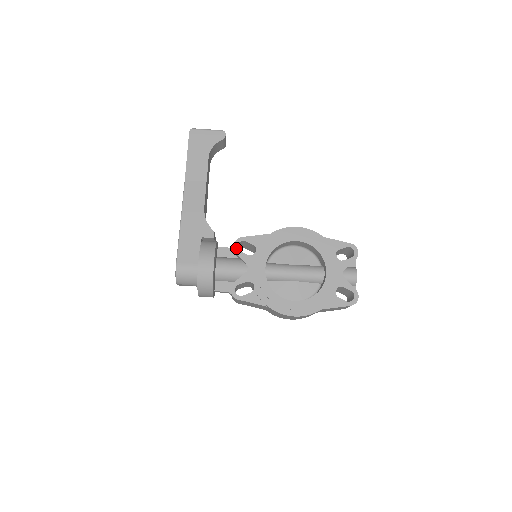
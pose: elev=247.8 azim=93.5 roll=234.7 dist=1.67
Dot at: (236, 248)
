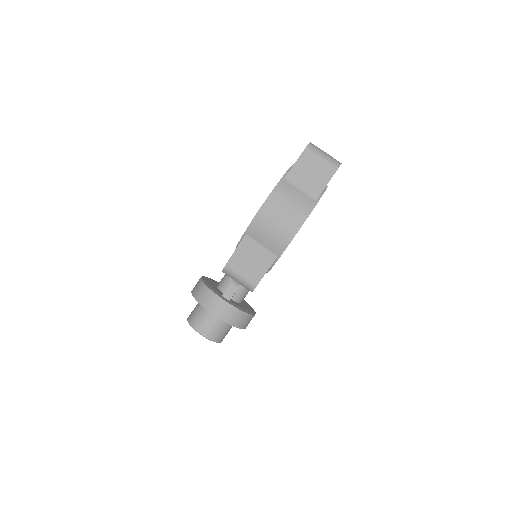
Dot at: occluded
